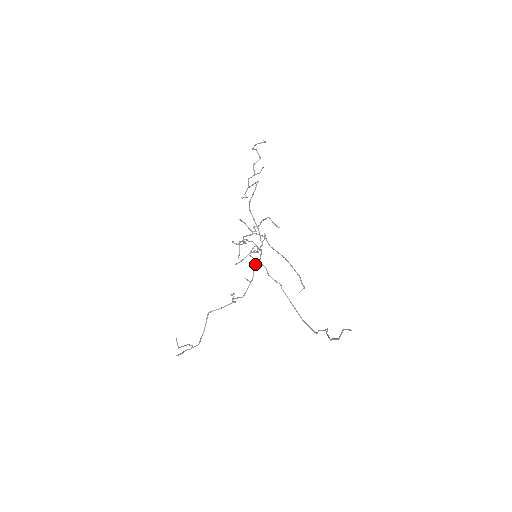
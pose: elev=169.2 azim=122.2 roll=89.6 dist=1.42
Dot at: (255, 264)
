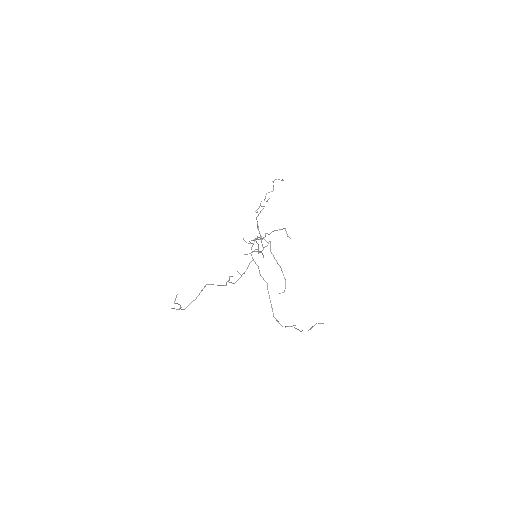
Dot at: occluded
